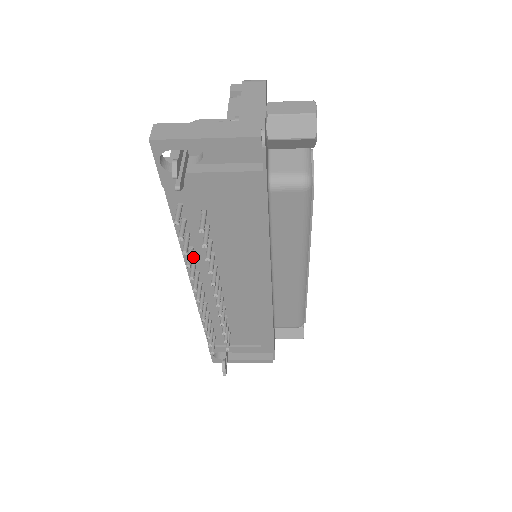
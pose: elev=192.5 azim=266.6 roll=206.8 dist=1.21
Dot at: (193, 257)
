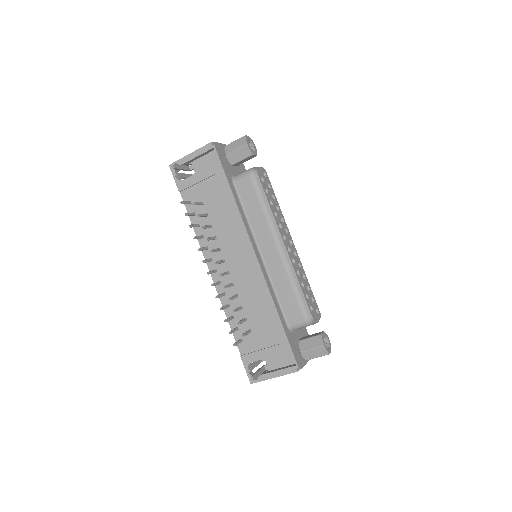
Dot at: (205, 245)
